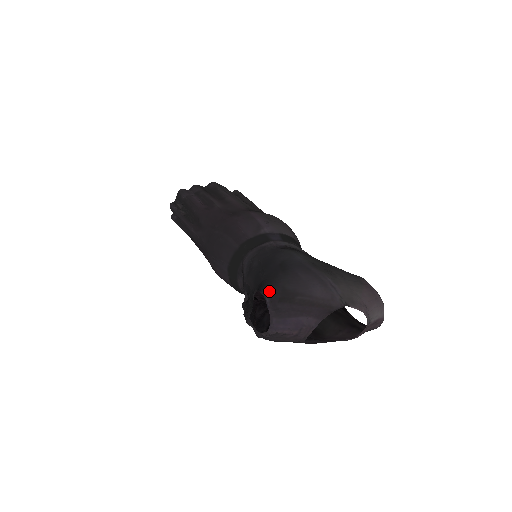
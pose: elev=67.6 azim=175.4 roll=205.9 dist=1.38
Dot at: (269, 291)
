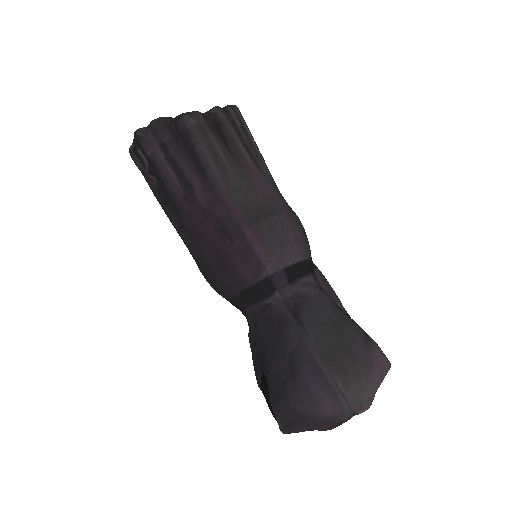
Dot at: (281, 415)
